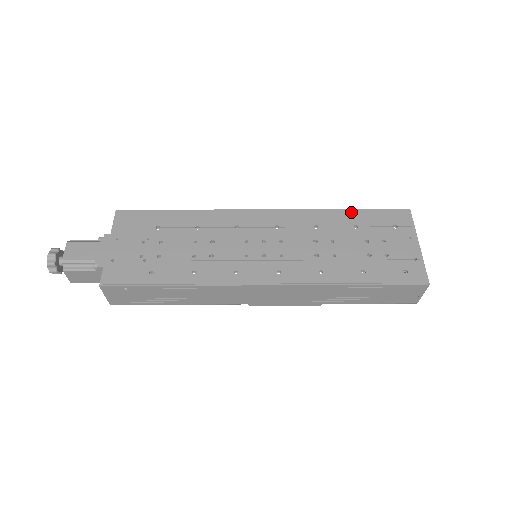
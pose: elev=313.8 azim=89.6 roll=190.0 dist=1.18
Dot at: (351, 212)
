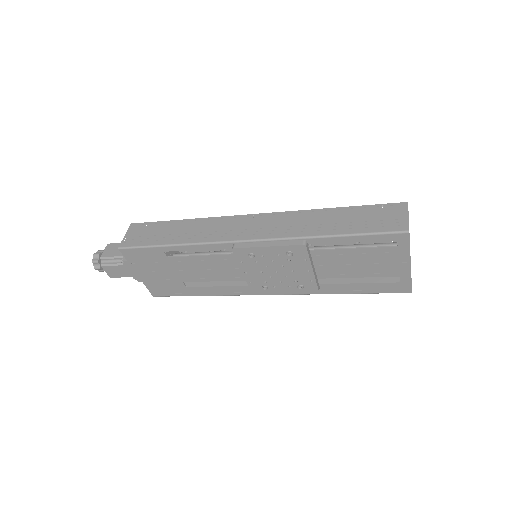
Dot at: occluded
